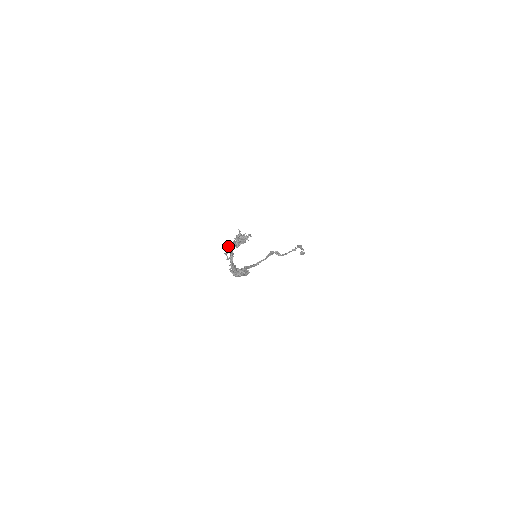
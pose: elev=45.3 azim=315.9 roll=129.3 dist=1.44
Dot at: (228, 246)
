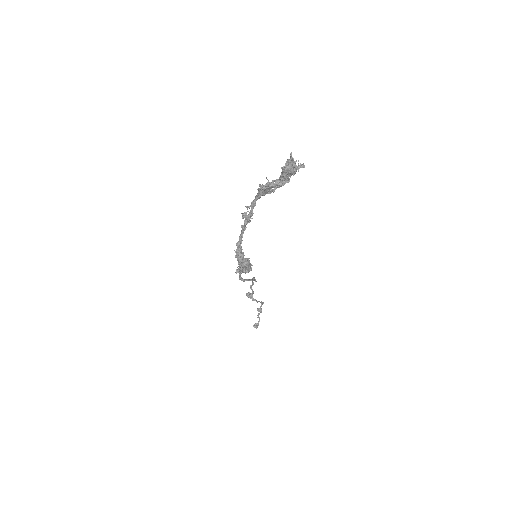
Dot at: (264, 185)
